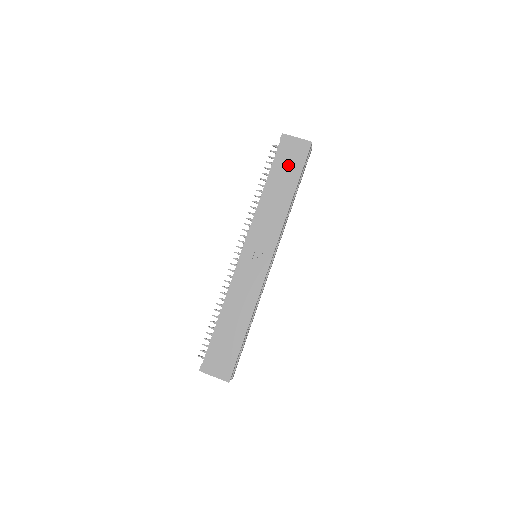
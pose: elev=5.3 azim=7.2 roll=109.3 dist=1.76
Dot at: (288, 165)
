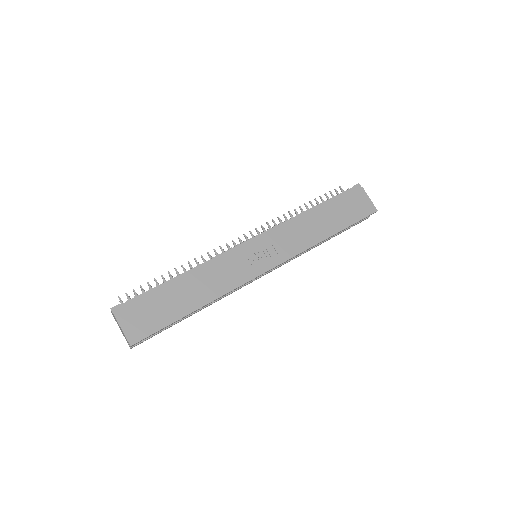
Dot at: (346, 209)
